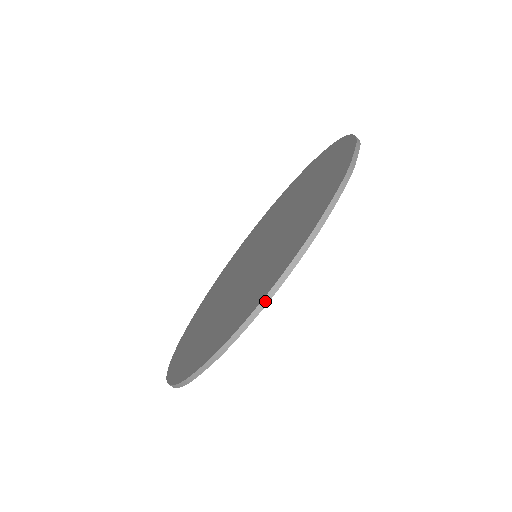
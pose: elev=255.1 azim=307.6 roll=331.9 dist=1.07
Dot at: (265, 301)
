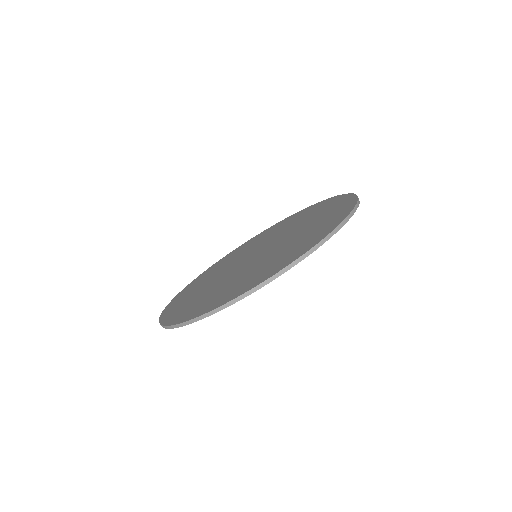
Dot at: (344, 222)
